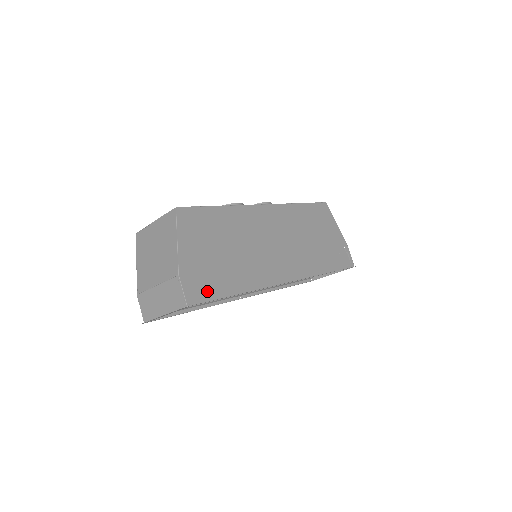
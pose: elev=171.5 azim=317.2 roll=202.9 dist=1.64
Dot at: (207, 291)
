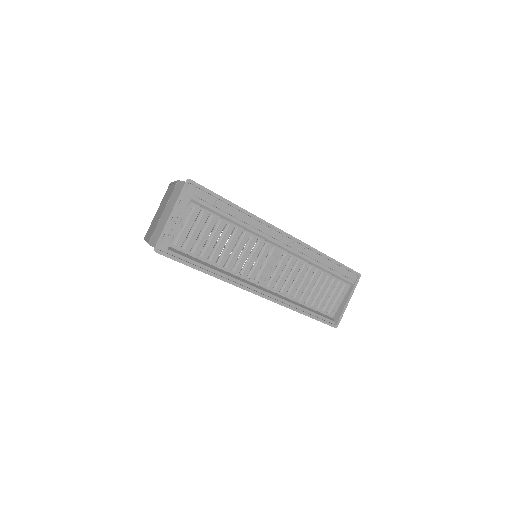
Dot at: occluded
